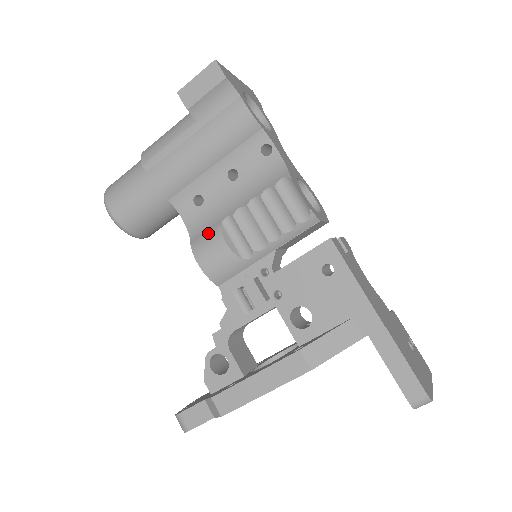
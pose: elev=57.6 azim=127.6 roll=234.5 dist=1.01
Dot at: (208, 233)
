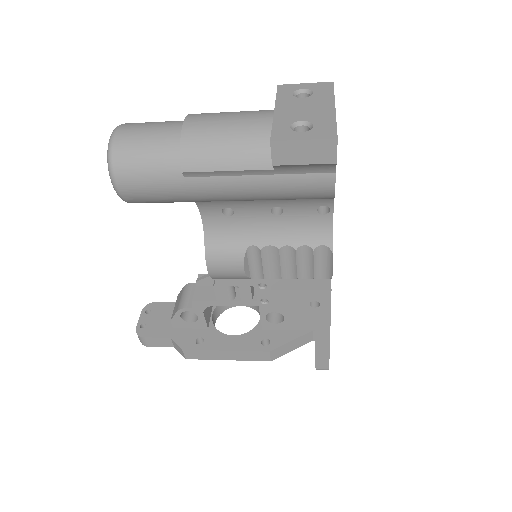
Dot at: (228, 251)
